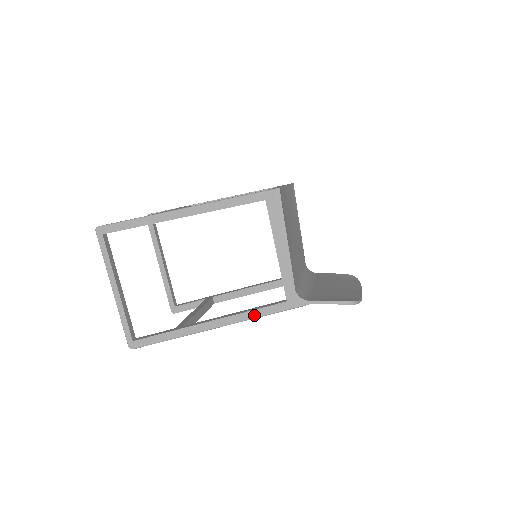
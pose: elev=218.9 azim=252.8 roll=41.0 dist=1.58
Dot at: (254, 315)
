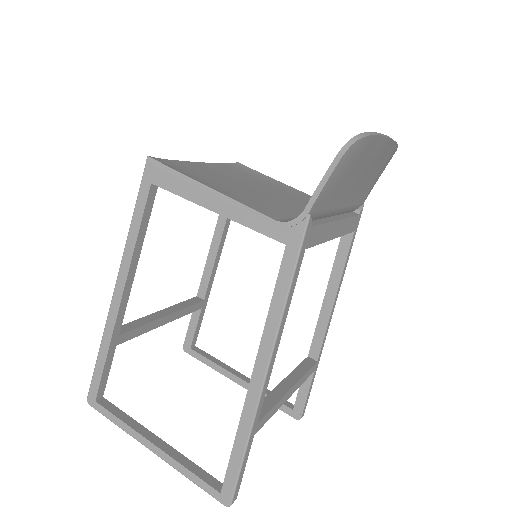
Dot at: (278, 307)
